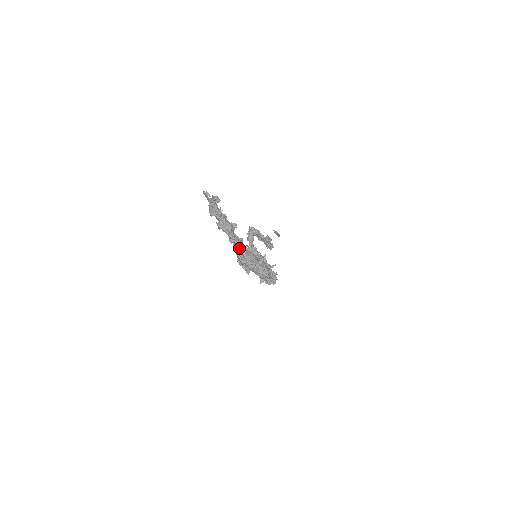
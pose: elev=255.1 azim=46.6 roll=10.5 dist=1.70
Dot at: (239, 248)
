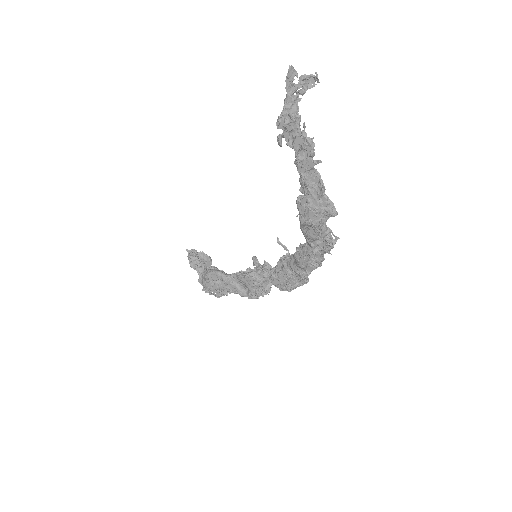
Dot at: (323, 183)
